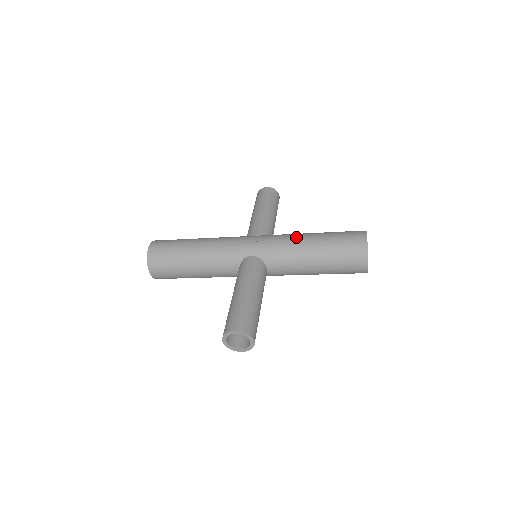
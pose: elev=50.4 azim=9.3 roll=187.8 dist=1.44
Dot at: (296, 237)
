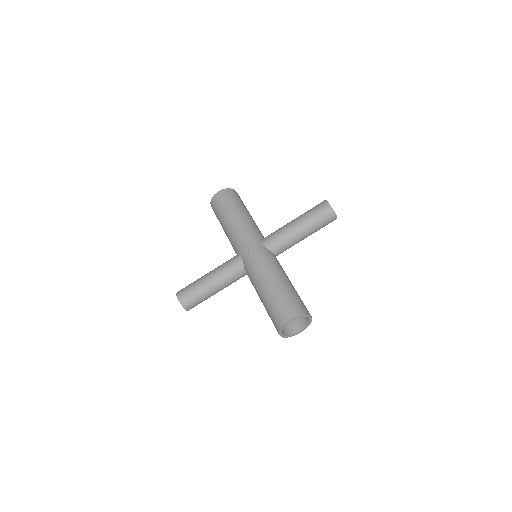
Dot at: (266, 273)
